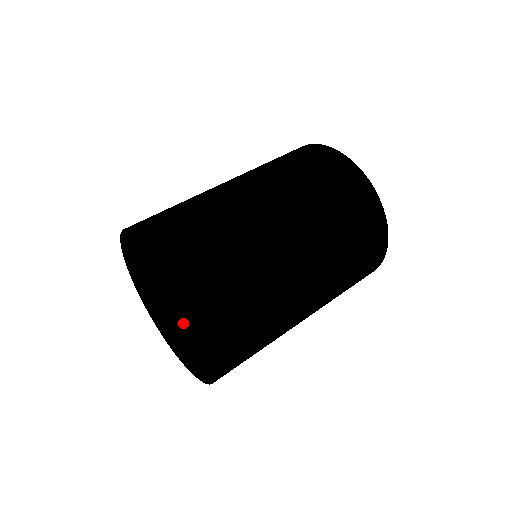
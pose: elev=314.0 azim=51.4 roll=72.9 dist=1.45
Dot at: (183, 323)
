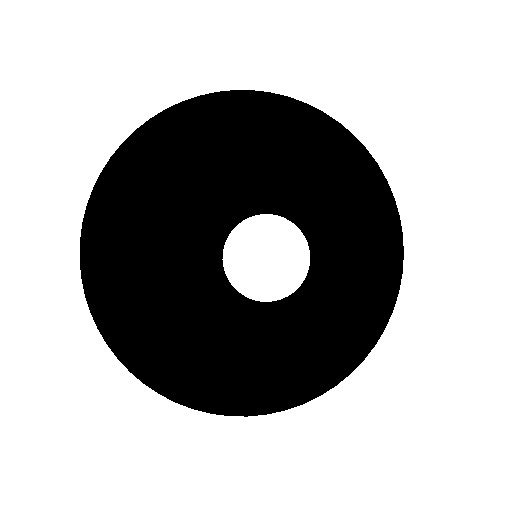
Dot at: (191, 315)
